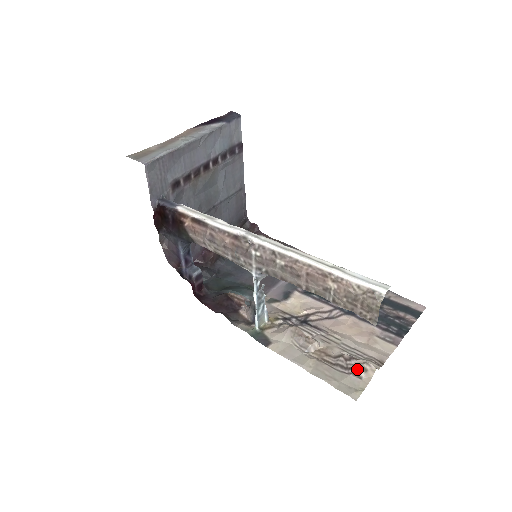
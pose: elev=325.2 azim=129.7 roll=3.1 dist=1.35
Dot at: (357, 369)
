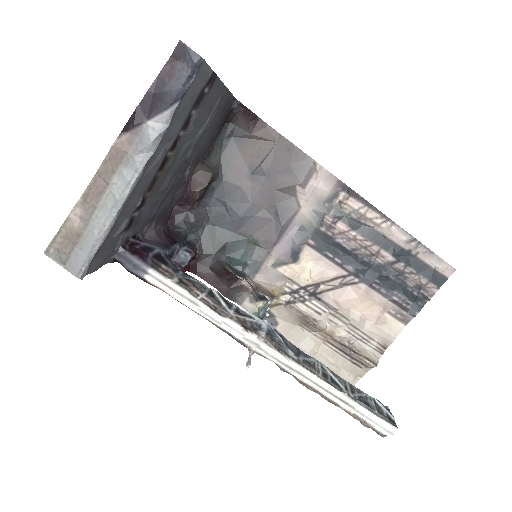
Dot at: (359, 363)
